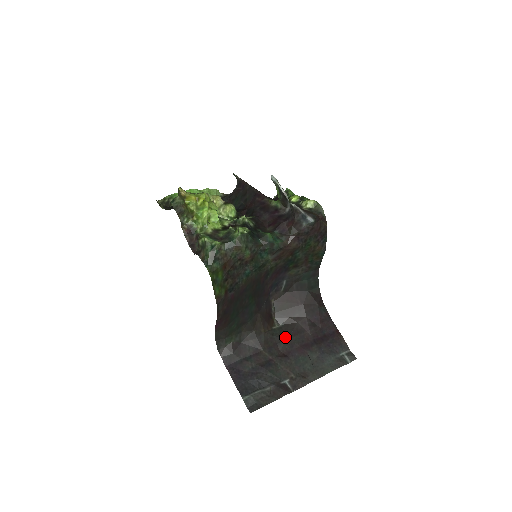
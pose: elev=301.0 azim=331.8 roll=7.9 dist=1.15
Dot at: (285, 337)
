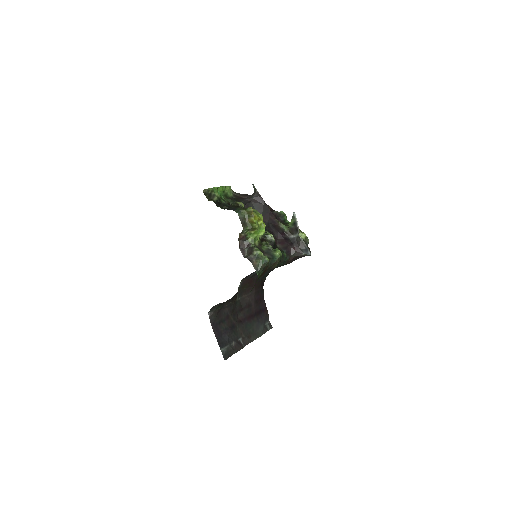
Dot at: (242, 308)
